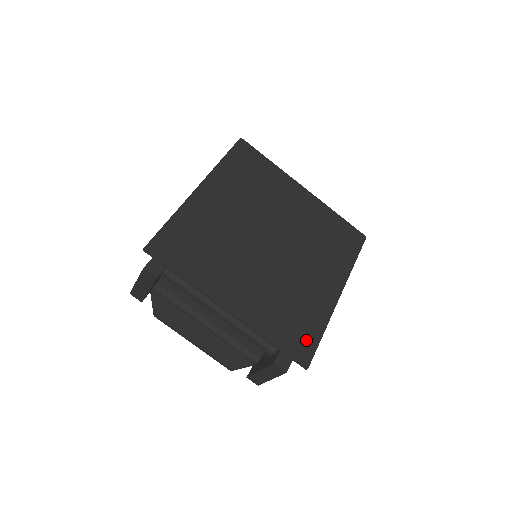
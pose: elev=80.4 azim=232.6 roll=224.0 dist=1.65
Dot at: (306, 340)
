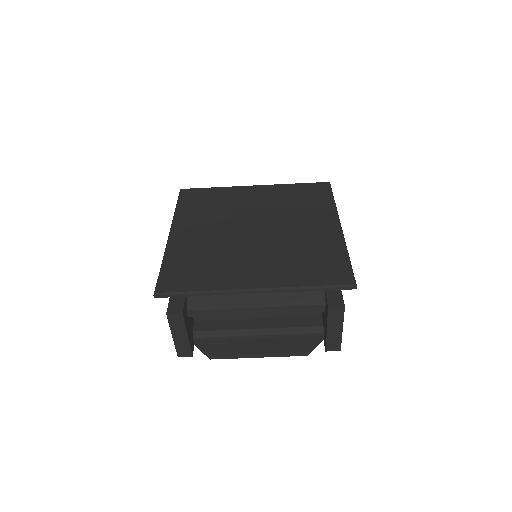
Dot at: (337, 269)
